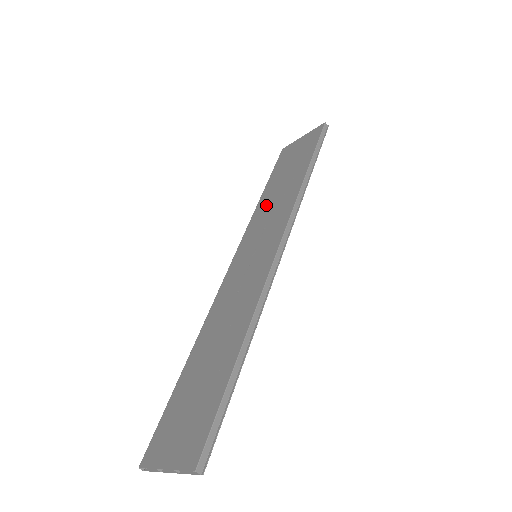
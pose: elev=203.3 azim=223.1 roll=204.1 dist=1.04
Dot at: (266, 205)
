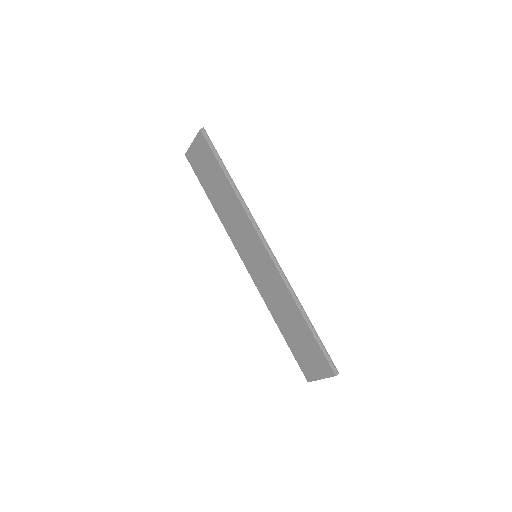
Dot at: (225, 215)
